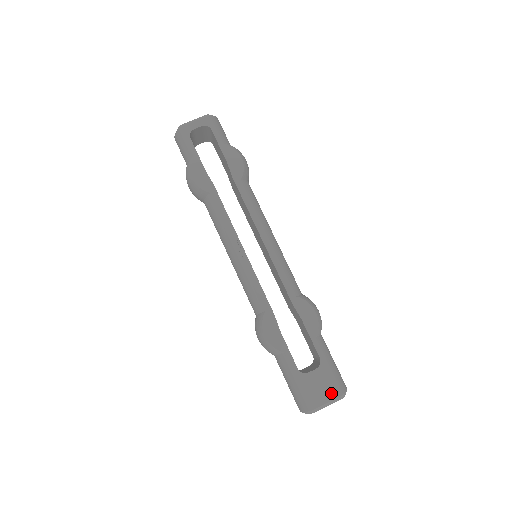
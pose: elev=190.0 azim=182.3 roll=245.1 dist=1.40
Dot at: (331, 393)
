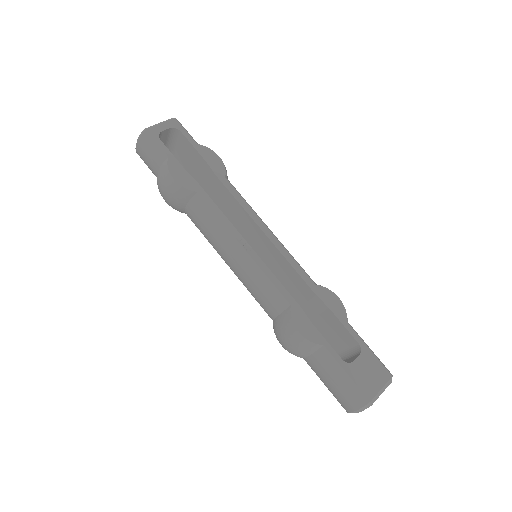
Dot at: (381, 377)
